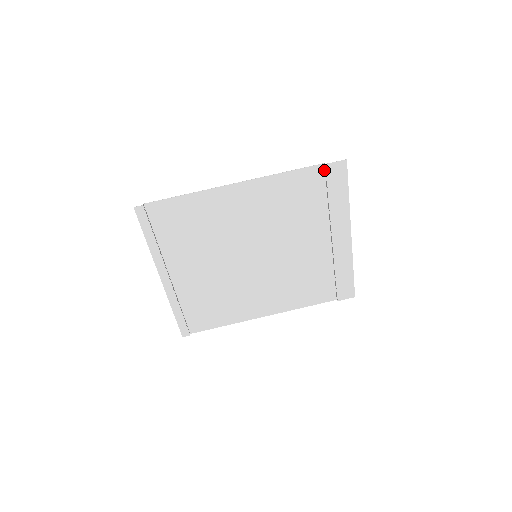
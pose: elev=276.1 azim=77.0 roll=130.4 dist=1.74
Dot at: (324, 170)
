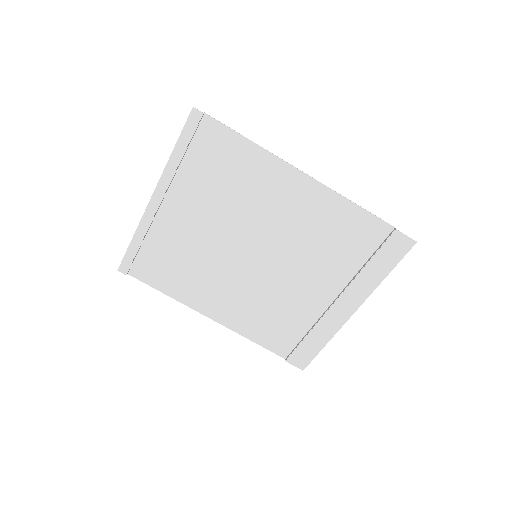
Dot at: (389, 233)
